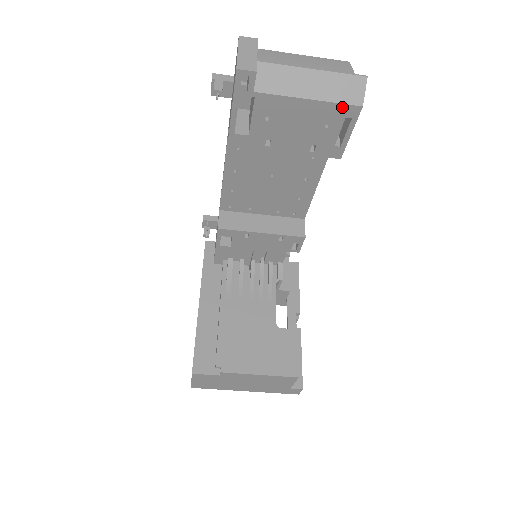
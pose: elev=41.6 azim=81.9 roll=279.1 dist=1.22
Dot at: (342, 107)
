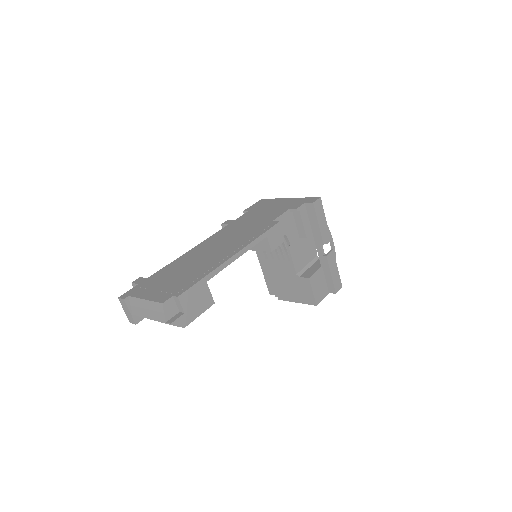
Dot at: occluded
